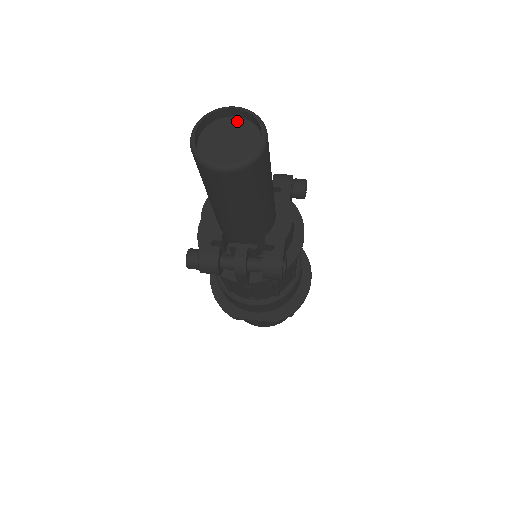
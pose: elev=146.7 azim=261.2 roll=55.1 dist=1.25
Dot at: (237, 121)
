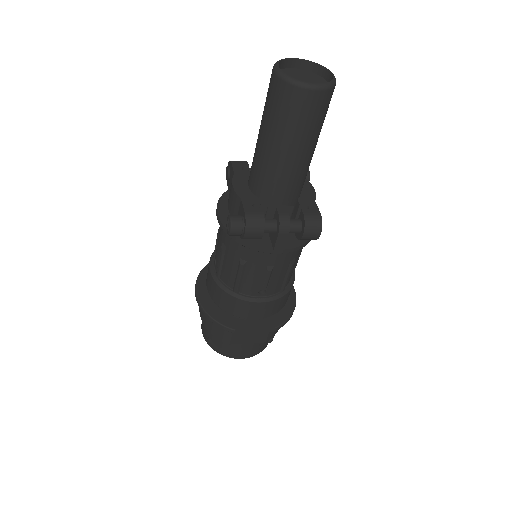
Dot at: (300, 71)
